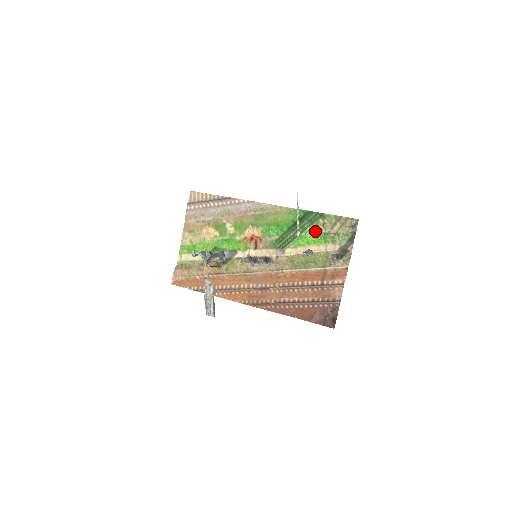
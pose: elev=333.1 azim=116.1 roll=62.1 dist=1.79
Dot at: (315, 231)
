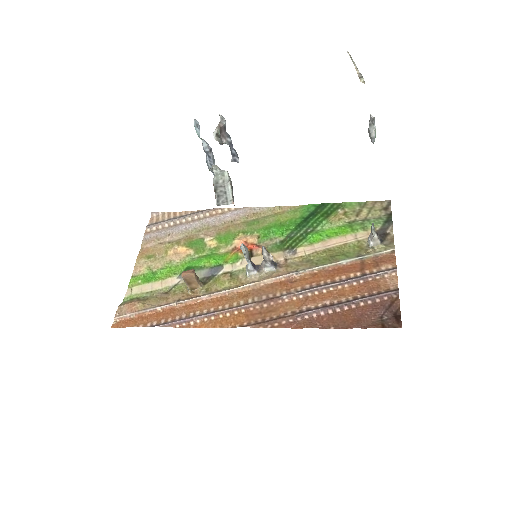
Dot at: (335, 222)
